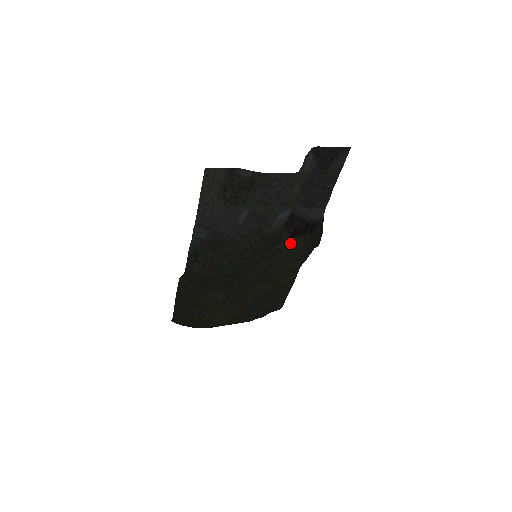
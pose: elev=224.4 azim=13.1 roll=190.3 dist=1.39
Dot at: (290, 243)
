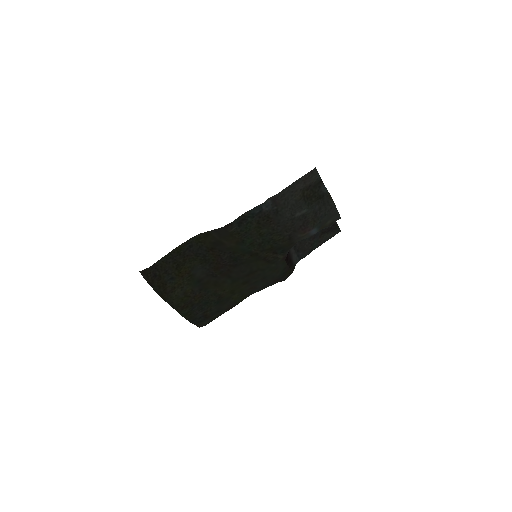
Dot at: (281, 262)
